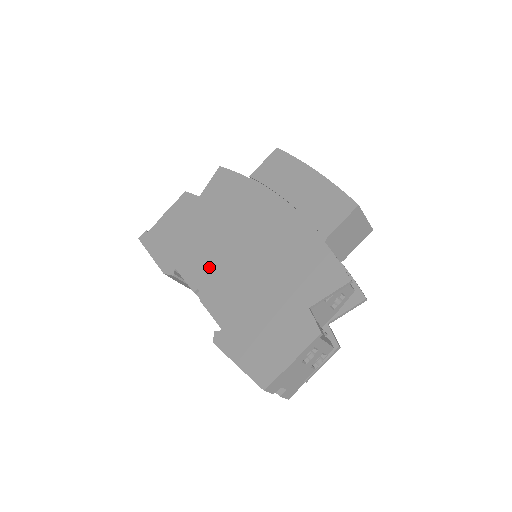
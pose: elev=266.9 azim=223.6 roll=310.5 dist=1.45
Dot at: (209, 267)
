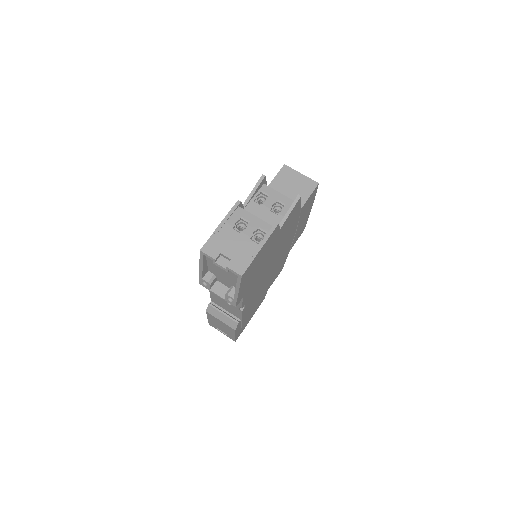
Dot at: occluded
